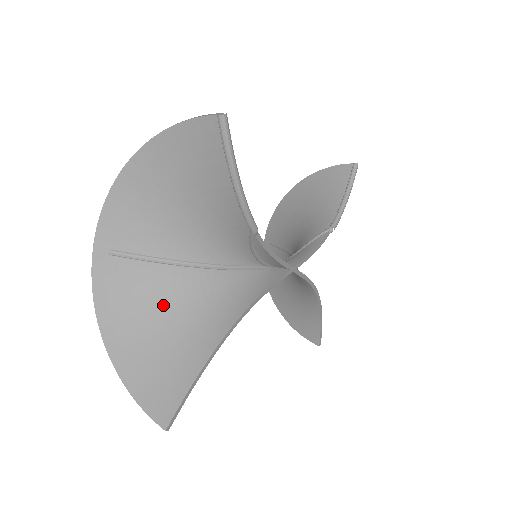
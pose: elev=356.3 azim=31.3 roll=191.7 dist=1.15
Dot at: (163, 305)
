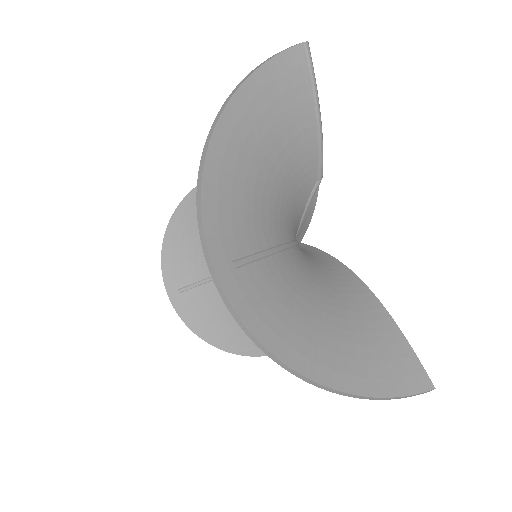
Dot at: (307, 296)
